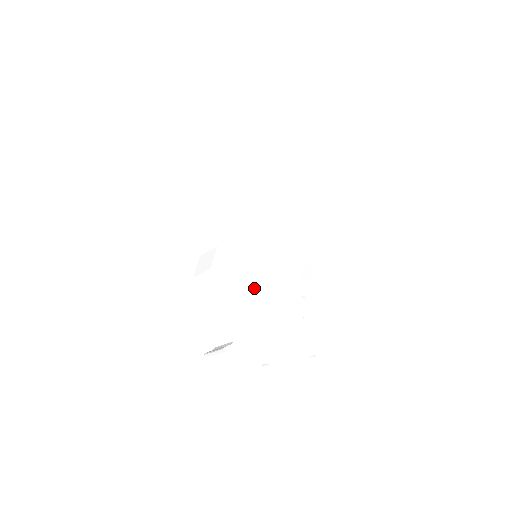
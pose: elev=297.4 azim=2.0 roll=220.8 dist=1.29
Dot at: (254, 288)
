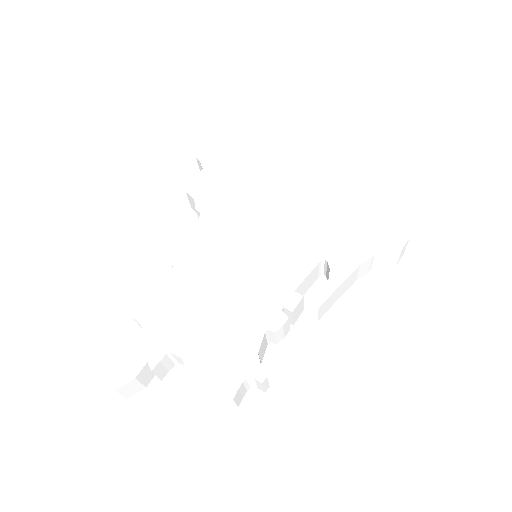
Dot at: (213, 278)
